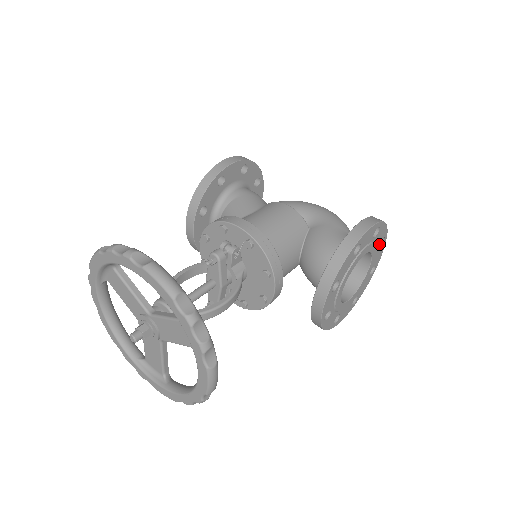
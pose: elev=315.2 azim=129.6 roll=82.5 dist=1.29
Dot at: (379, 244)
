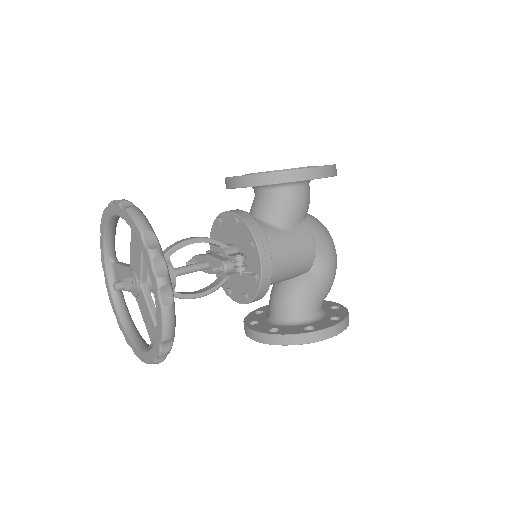
Dot at: occluded
